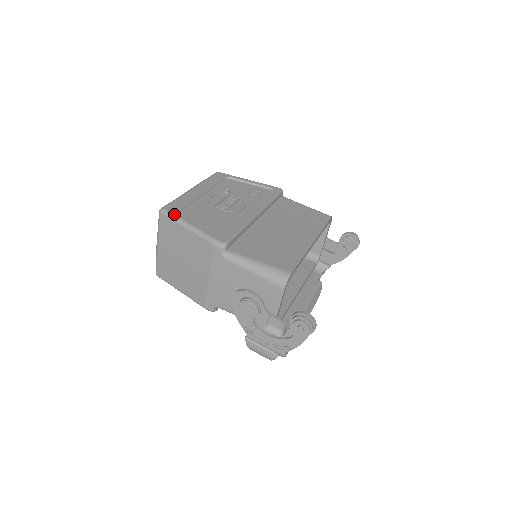
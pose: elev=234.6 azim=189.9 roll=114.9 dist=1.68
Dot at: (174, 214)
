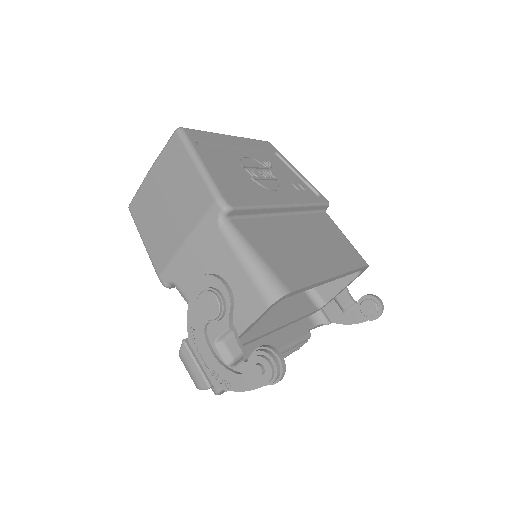
Dot at: (191, 141)
